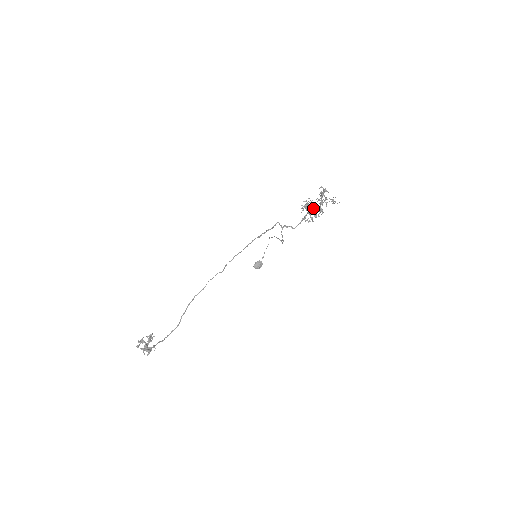
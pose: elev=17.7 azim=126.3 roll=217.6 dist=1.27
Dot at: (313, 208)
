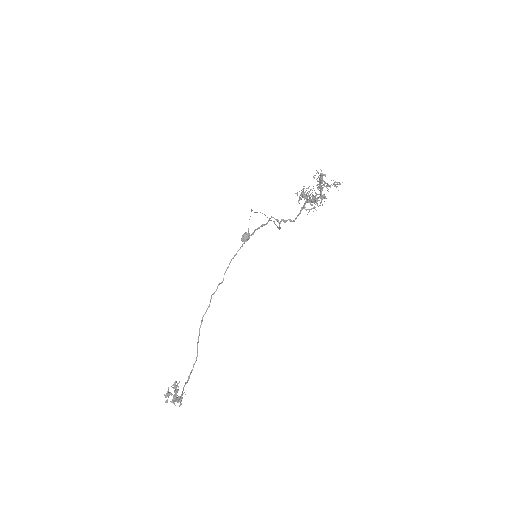
Dot at: (313, 197)
